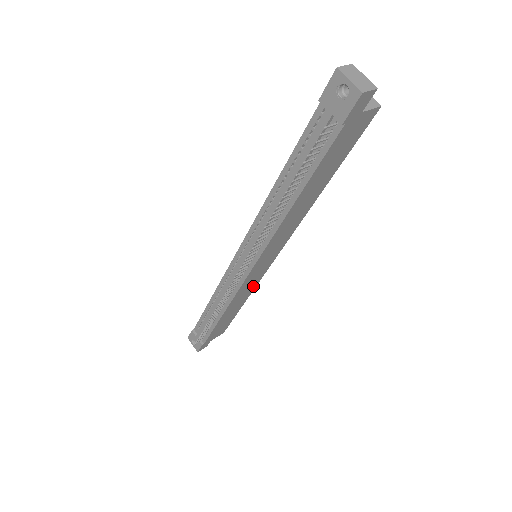
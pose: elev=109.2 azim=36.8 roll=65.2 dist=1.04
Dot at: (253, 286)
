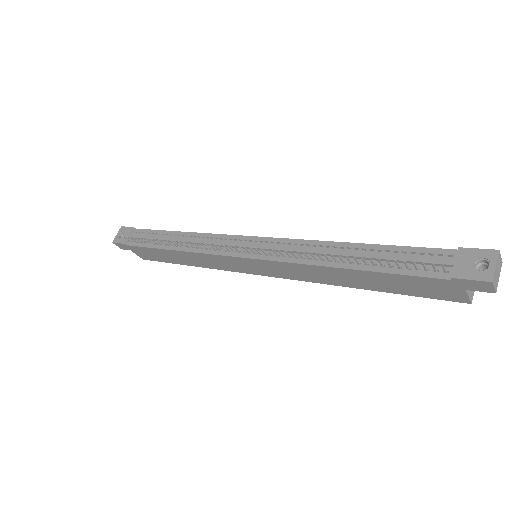
Dot at: (218, 266)
